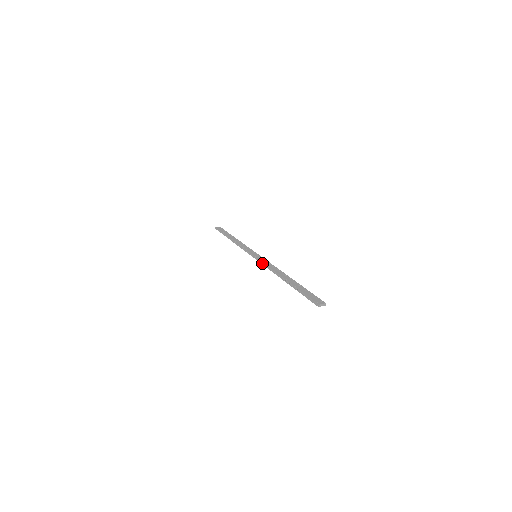
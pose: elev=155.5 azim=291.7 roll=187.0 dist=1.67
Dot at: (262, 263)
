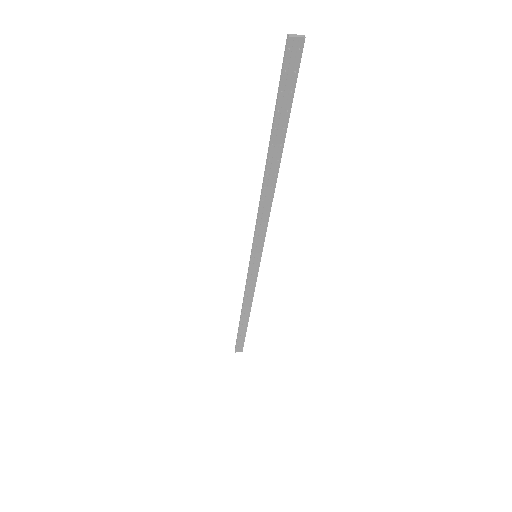
Dot at: (255, 230)
